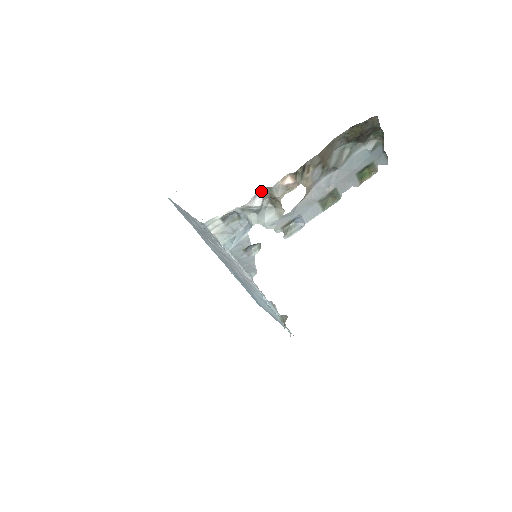
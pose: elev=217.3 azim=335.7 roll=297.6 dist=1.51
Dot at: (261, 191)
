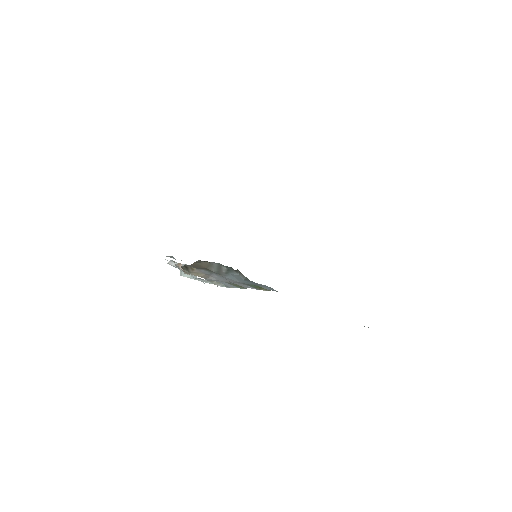
Dot at: (172, 260)
